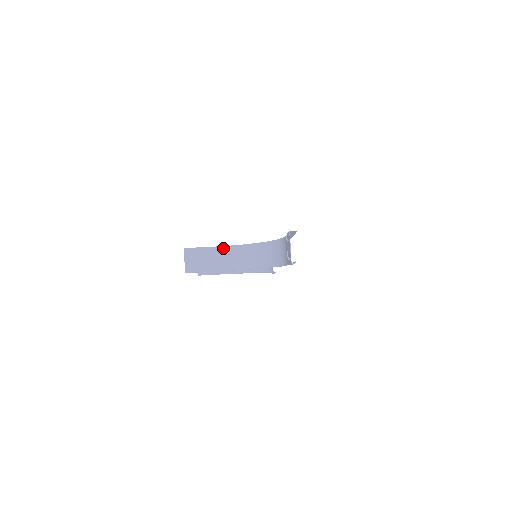
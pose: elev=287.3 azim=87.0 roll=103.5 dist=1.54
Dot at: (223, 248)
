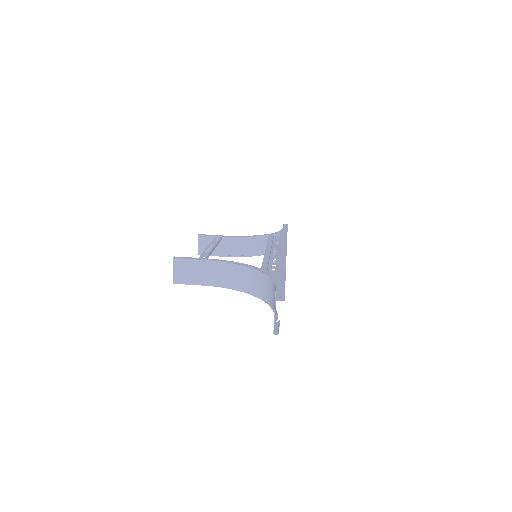
Dot at: (215, 263)
